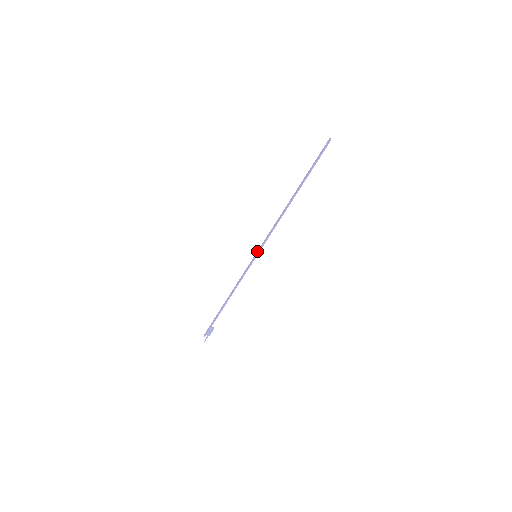
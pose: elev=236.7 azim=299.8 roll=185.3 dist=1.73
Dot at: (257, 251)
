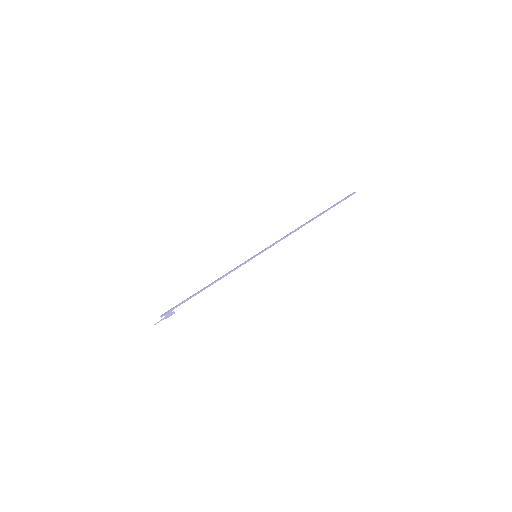
Dot at: (259, 252)
